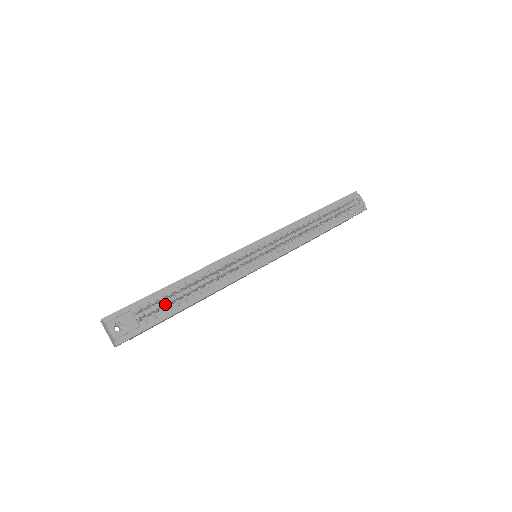
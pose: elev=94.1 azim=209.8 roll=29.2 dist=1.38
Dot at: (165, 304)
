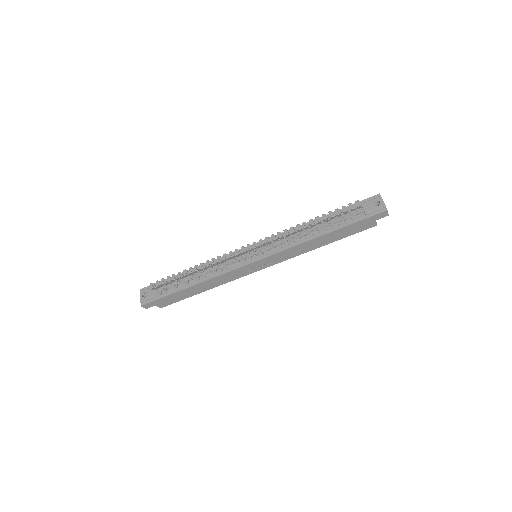
Dot at: (168, 282)
